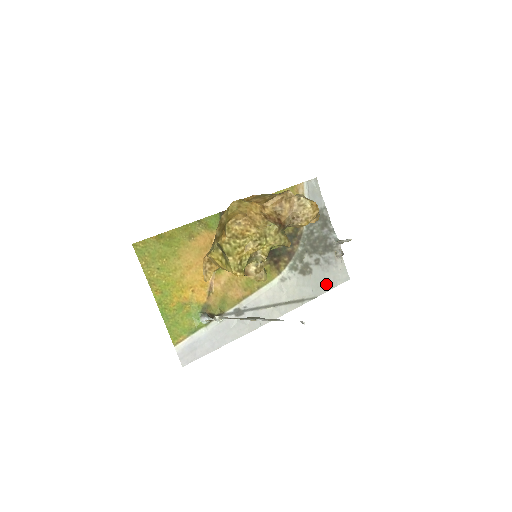
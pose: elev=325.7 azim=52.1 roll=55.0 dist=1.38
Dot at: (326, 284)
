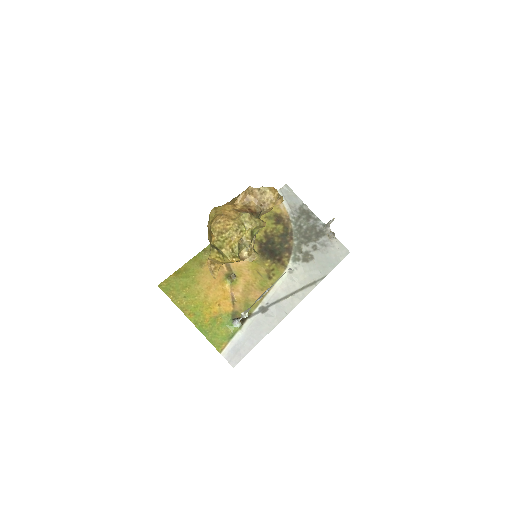
Dot at: (330, 263)
